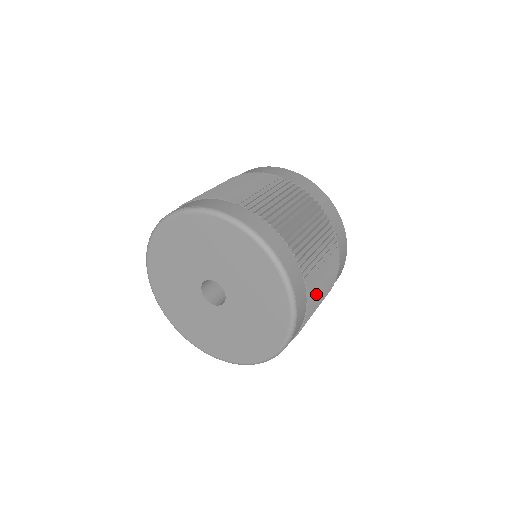
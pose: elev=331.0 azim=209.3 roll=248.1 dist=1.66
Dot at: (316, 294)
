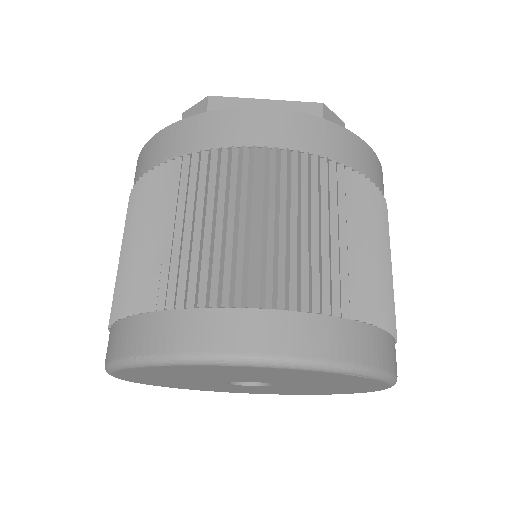
Dot at: occluded
